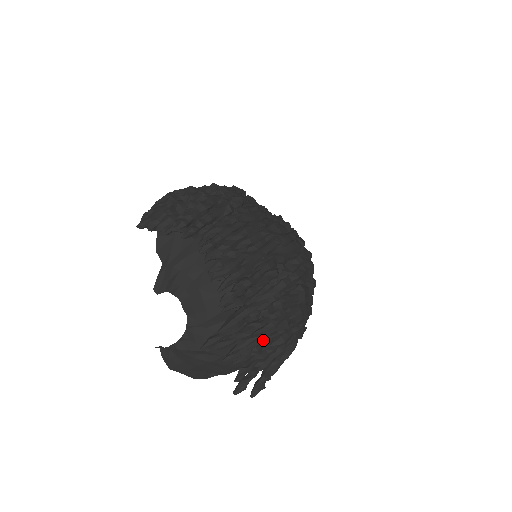
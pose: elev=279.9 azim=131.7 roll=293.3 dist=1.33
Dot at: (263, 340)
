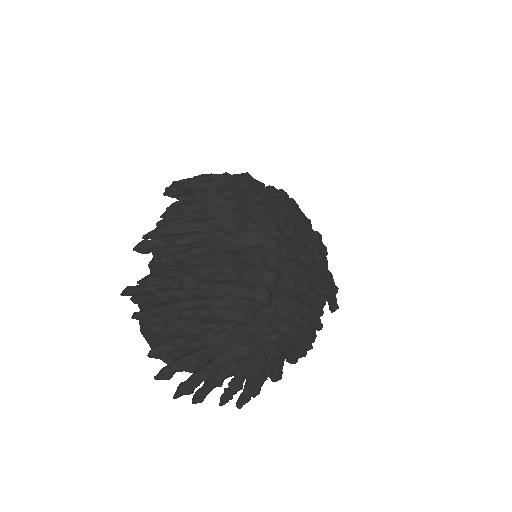
Dot at: (180, 320)
